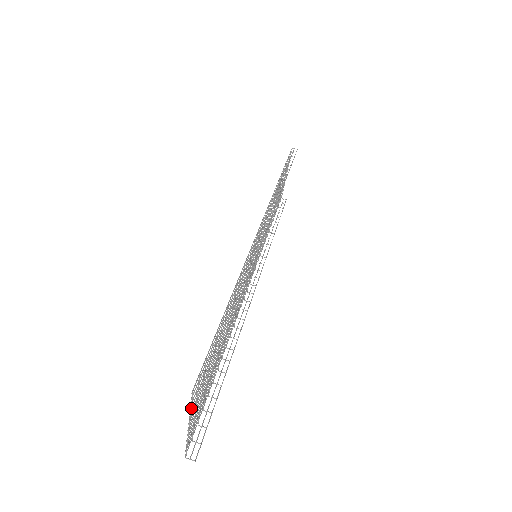
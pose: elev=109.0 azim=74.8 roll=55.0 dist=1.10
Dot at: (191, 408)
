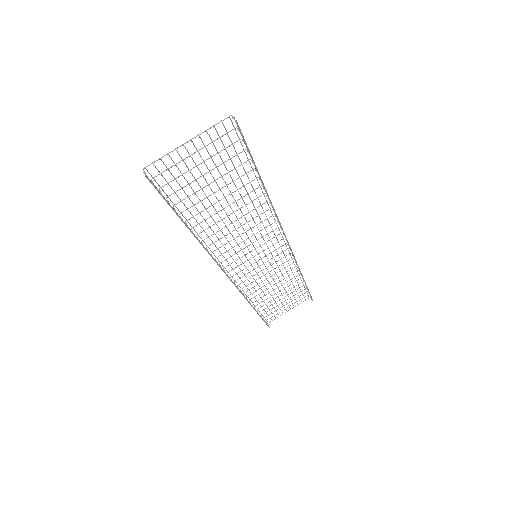
Dot at: occluded
